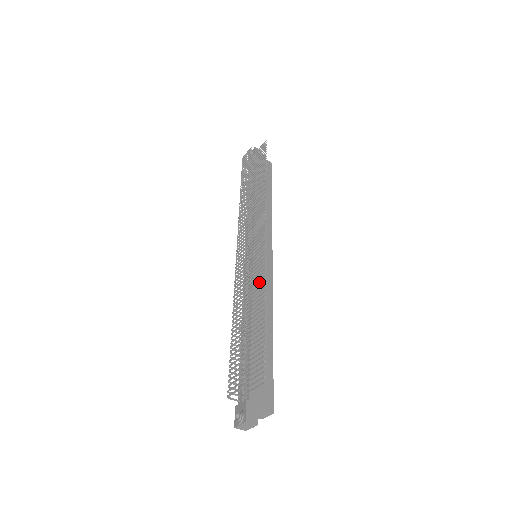
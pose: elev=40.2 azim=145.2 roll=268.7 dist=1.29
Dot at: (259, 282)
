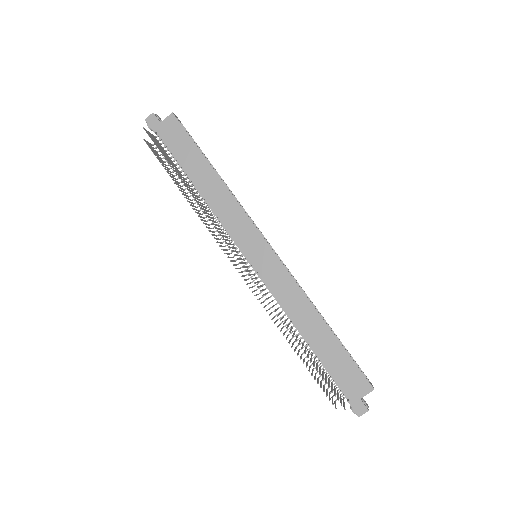
Dot at: (278, 288)
